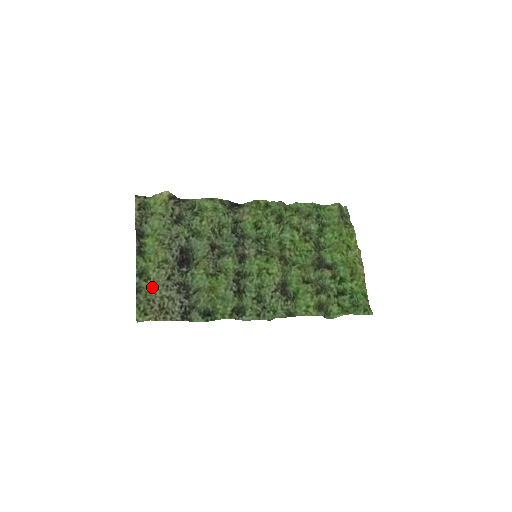
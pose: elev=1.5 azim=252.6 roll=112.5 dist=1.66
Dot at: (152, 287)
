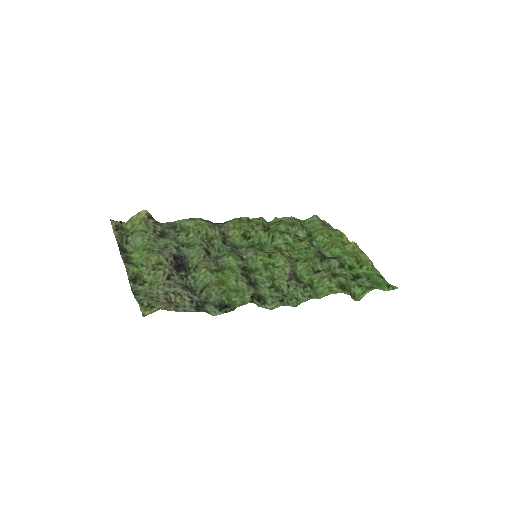
Dot at: (151, 288)
